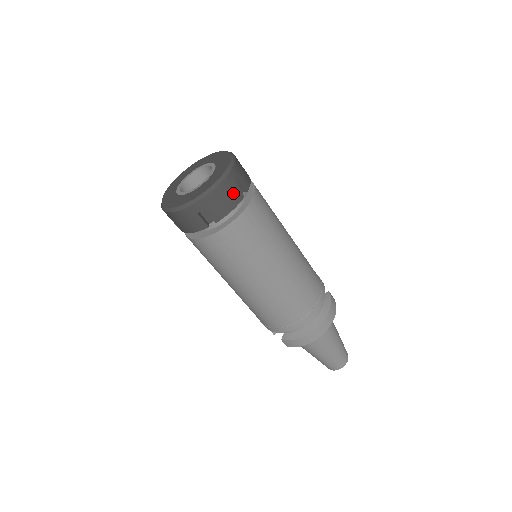
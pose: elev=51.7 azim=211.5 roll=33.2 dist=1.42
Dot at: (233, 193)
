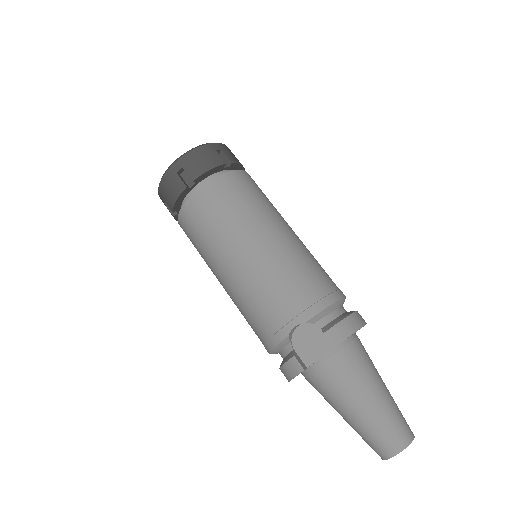
Dot at: occluded
